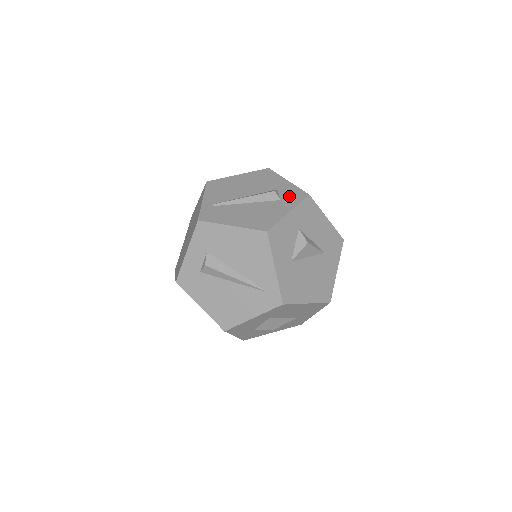
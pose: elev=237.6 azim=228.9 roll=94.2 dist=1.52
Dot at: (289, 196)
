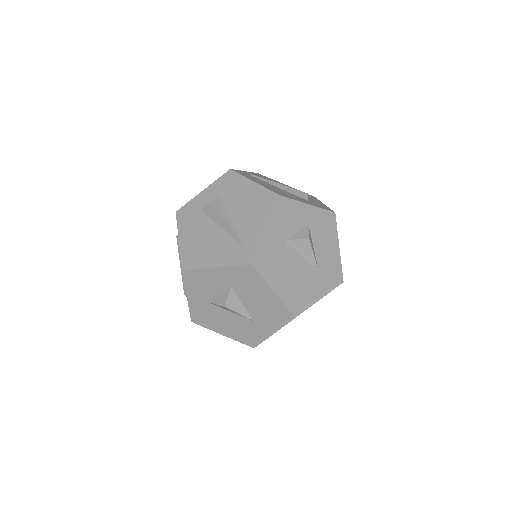
Dot at: (317, 204)
